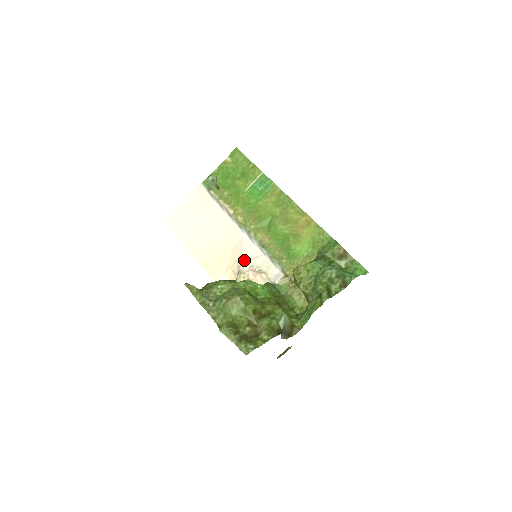
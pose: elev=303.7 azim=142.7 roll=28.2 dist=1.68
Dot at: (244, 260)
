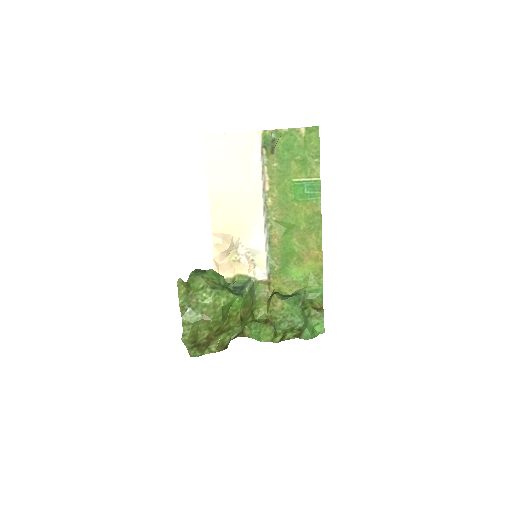
Dot at: (246, 242)
